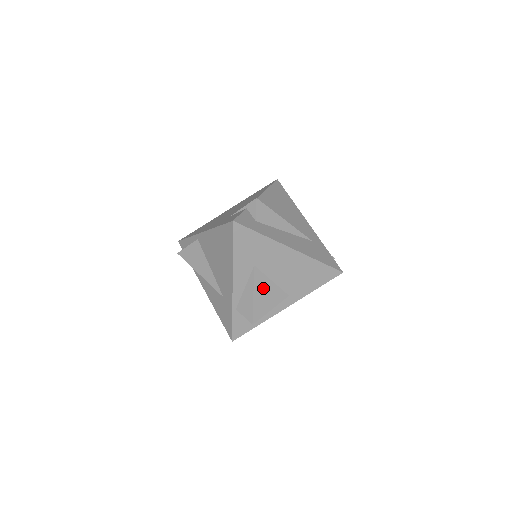
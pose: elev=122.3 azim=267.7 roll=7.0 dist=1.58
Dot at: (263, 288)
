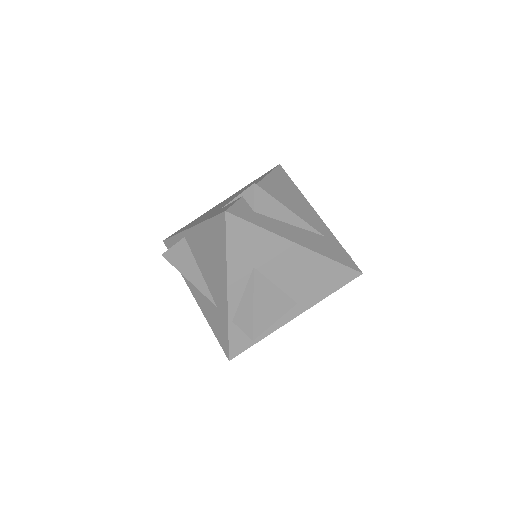
Dot at: (265, 295)
